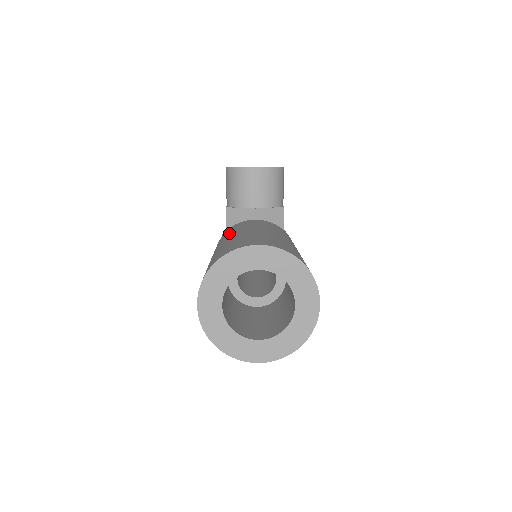
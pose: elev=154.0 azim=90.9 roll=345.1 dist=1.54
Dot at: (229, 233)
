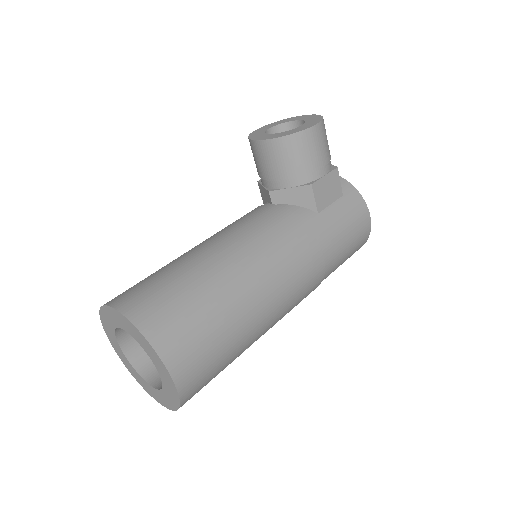
Dot at: occluded
